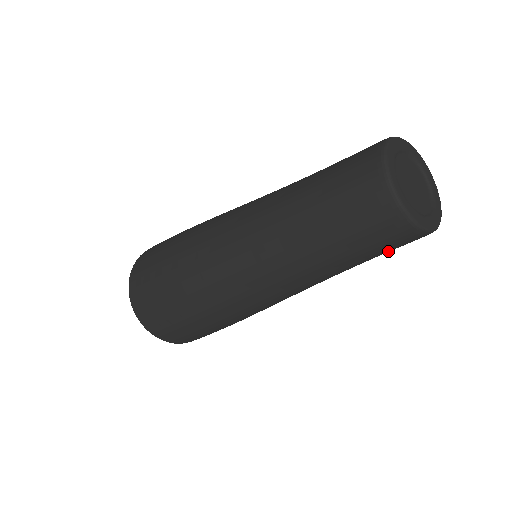
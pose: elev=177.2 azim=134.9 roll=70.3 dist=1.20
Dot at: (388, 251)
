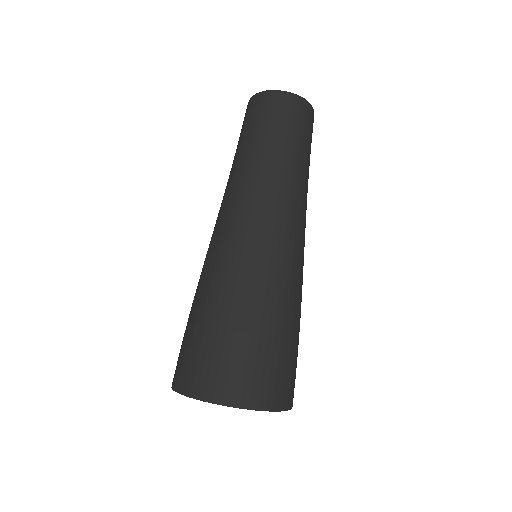
Dot at: (308, 135)
